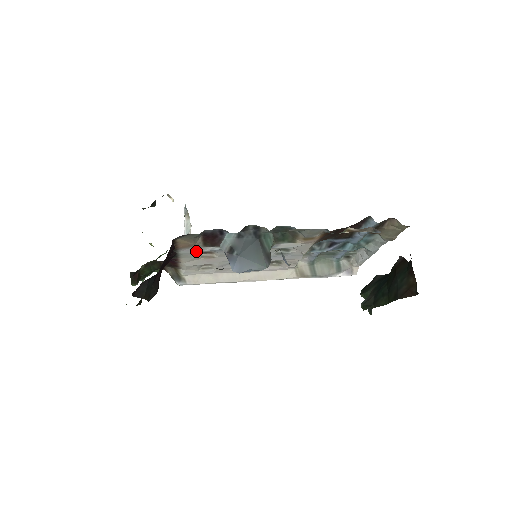
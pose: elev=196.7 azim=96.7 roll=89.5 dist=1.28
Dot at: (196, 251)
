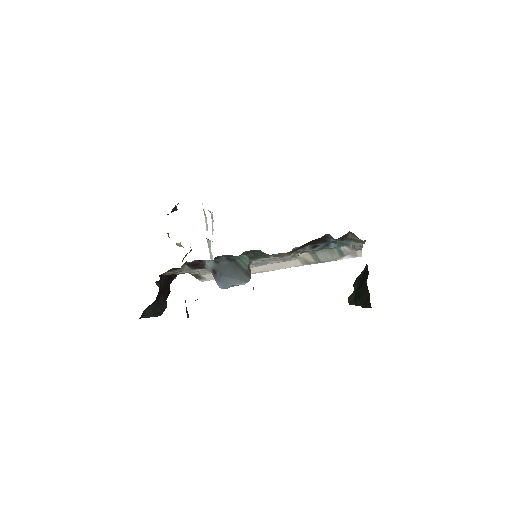
Dot at: (190, 271)
